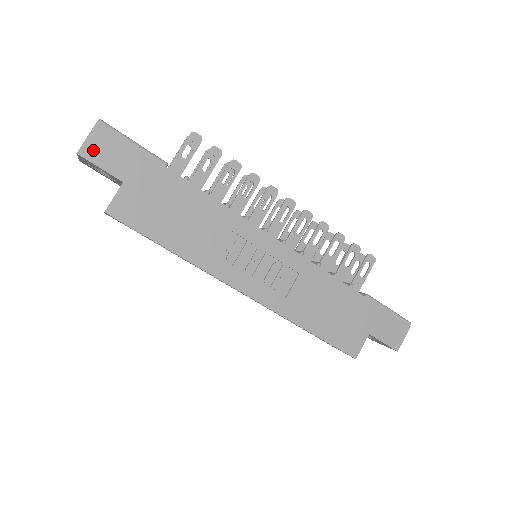
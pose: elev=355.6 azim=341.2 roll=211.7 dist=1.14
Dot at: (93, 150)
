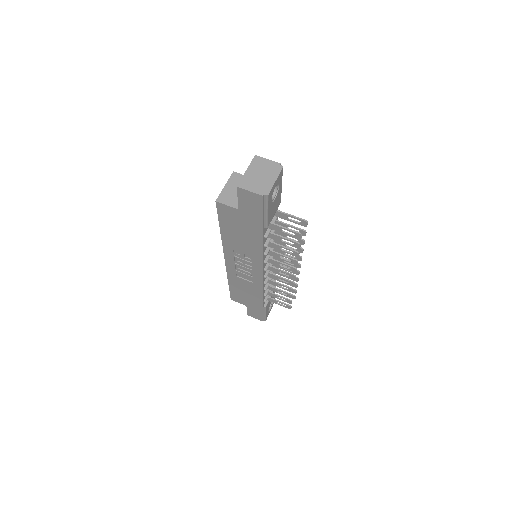
Dot at: (245, 195)
